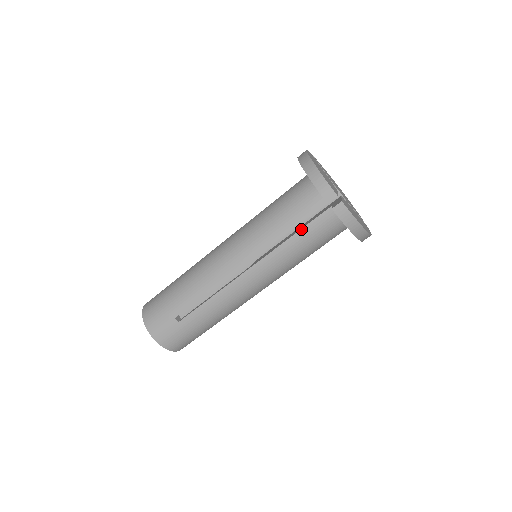
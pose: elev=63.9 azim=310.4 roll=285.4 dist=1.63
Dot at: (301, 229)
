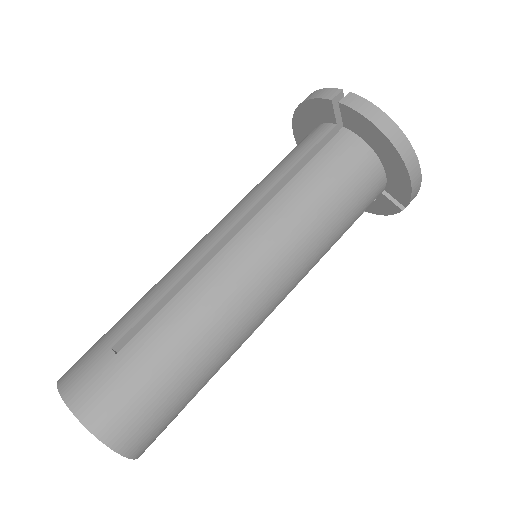
Dot at: (308, 162)
